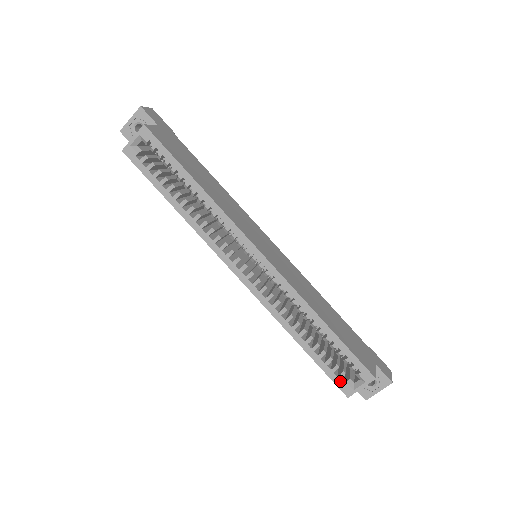
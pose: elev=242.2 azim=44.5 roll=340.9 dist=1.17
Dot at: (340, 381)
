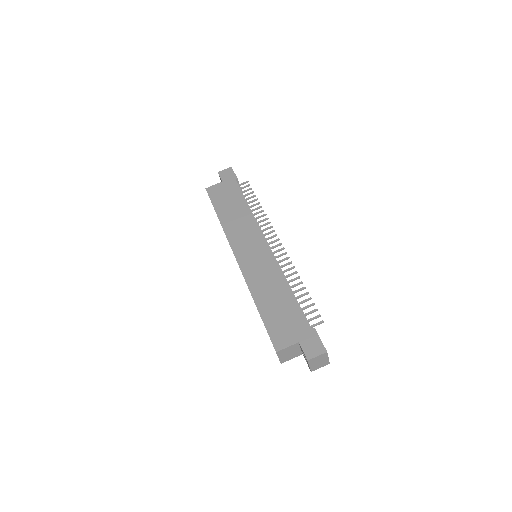
Dot at: occluded
